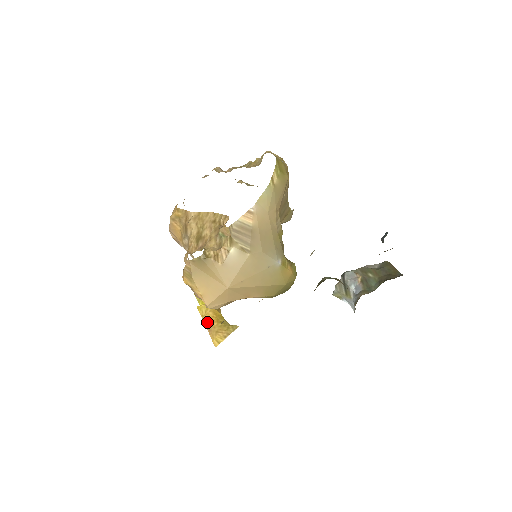
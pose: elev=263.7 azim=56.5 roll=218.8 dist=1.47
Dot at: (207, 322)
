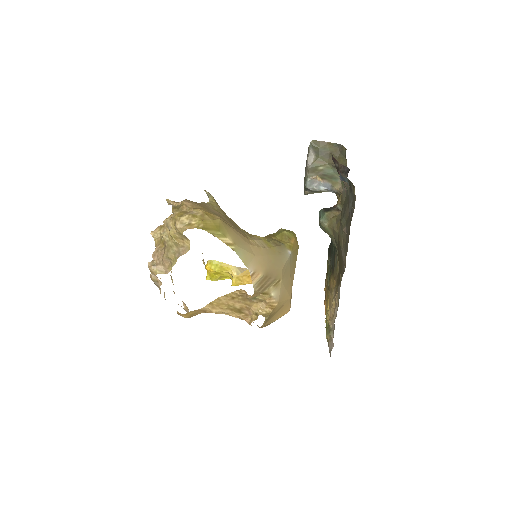
Dot at: (251, 283)
